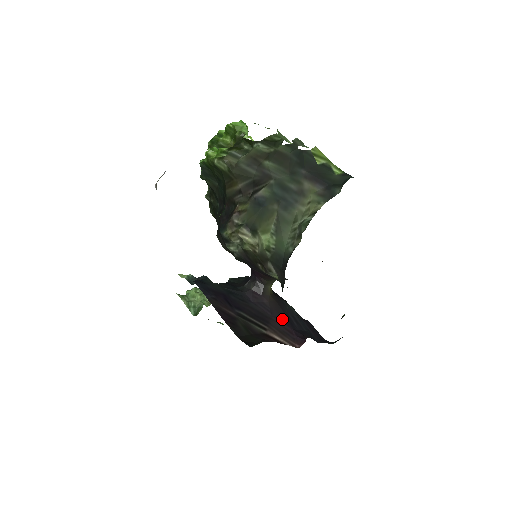
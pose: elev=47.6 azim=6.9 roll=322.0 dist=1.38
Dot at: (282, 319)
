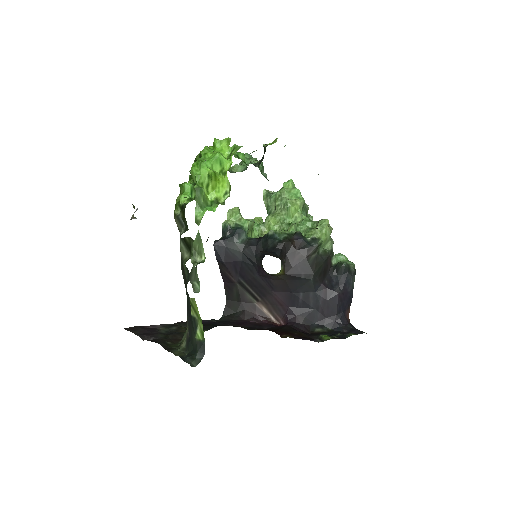
Dot at: (284, 296)
